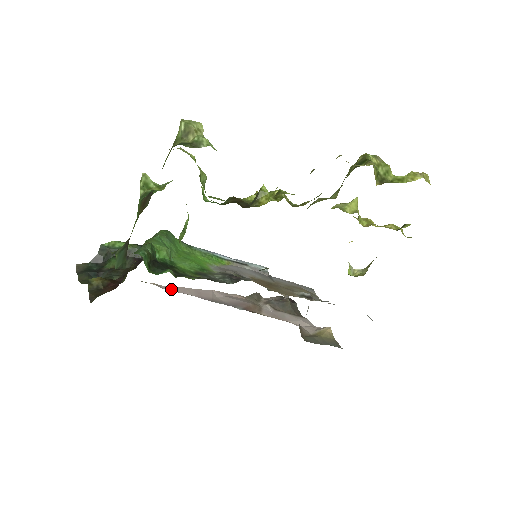
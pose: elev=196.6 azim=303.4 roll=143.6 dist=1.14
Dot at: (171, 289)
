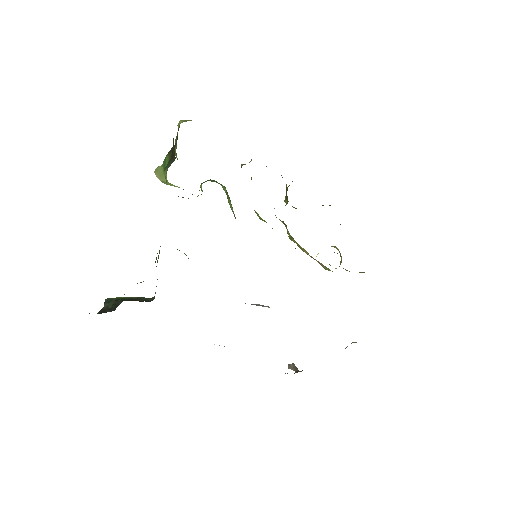
Dot at: occluded
